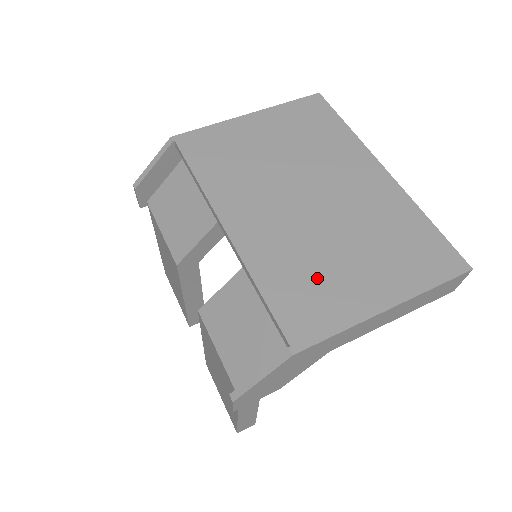
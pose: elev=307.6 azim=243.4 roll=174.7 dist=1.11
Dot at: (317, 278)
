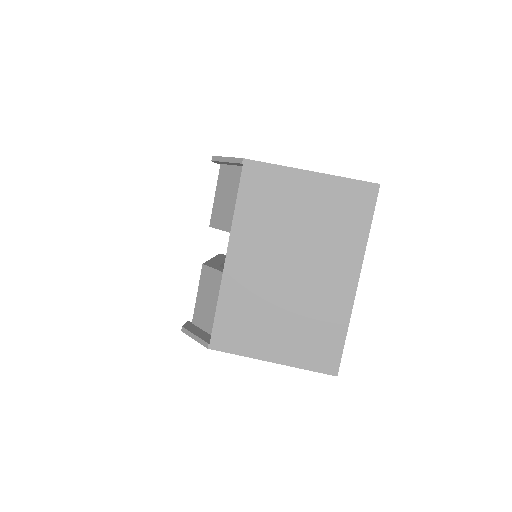
Dot at: (251, 321)
